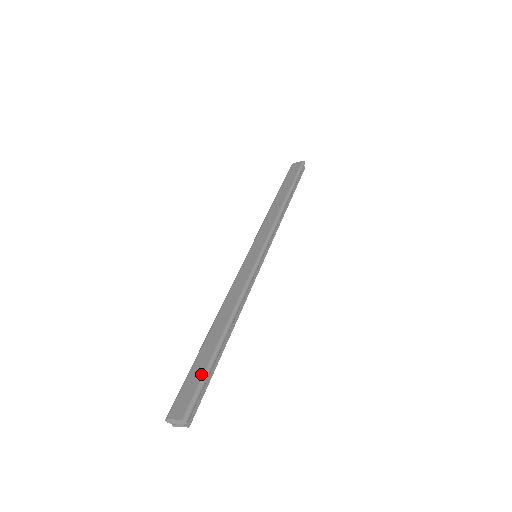
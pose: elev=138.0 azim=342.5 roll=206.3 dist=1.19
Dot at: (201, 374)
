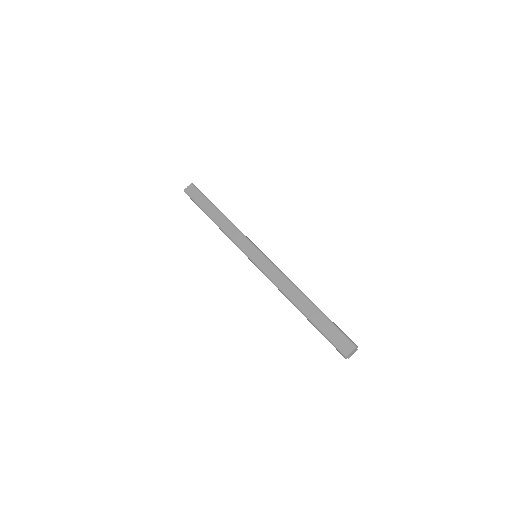
Dot at: (331, 325)
